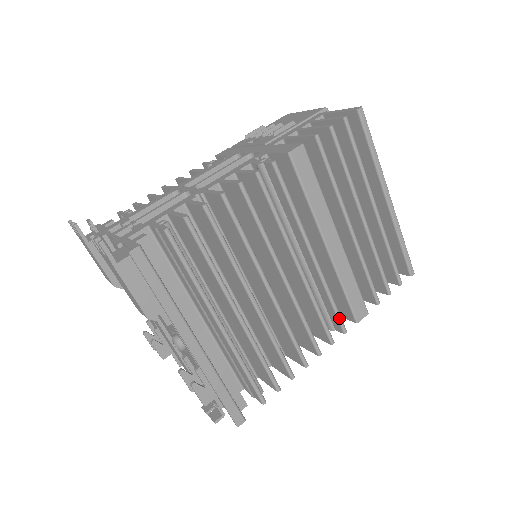
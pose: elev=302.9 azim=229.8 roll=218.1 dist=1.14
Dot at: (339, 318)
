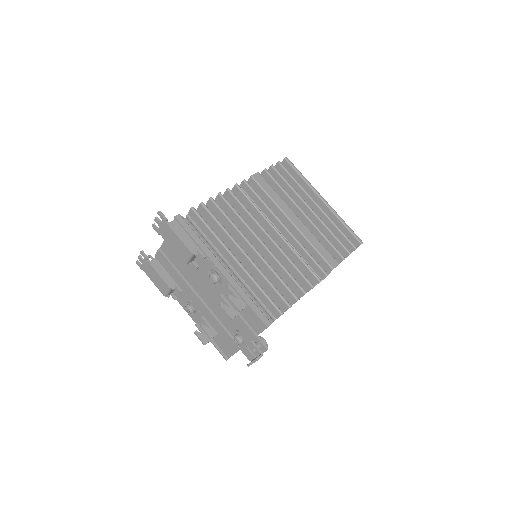
Dot at: (318, 264)
